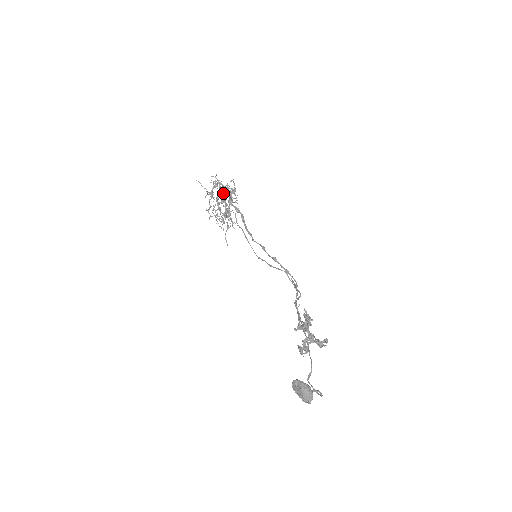
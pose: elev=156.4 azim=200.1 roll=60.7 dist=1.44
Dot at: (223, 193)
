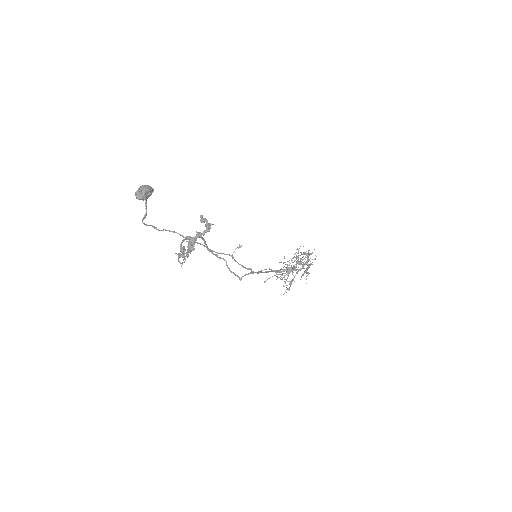
Dot at: (302, 254)
